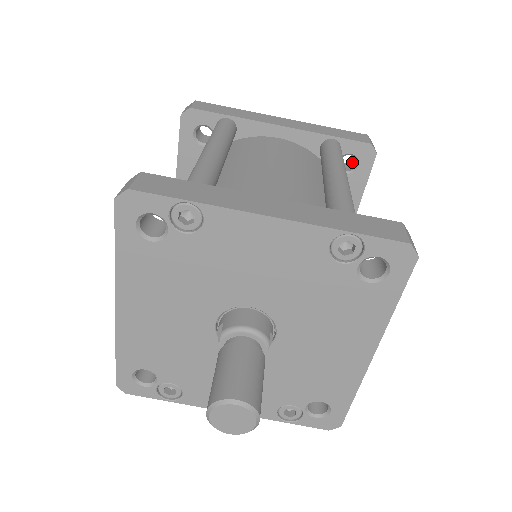
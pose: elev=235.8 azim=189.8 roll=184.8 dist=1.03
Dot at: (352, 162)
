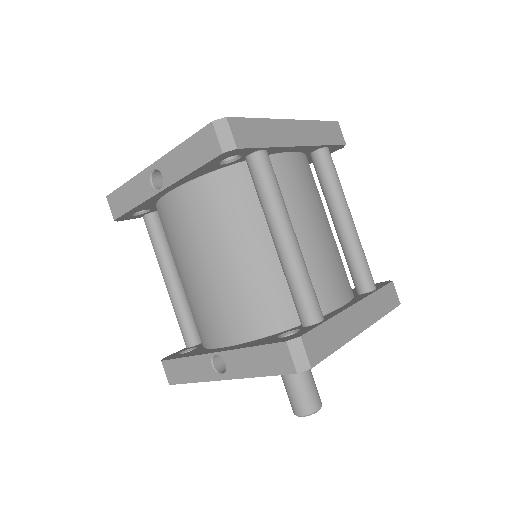
Dot at: occluded
